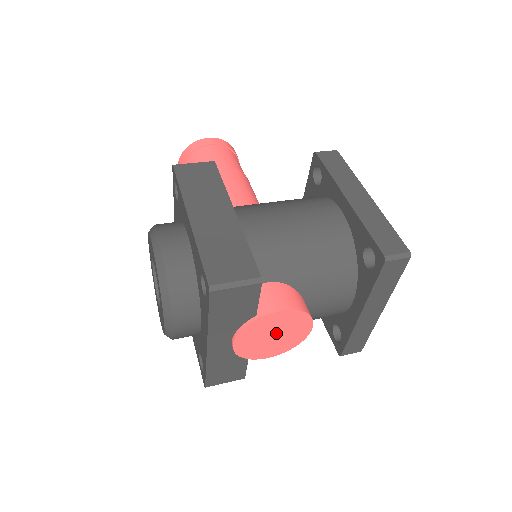
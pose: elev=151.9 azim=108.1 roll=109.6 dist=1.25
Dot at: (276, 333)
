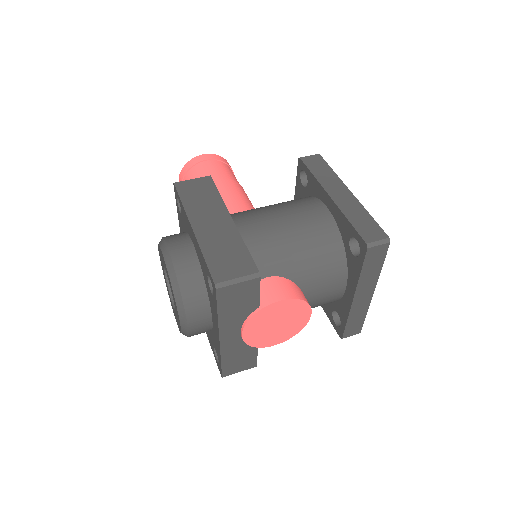
Dot at: (279, 321)
